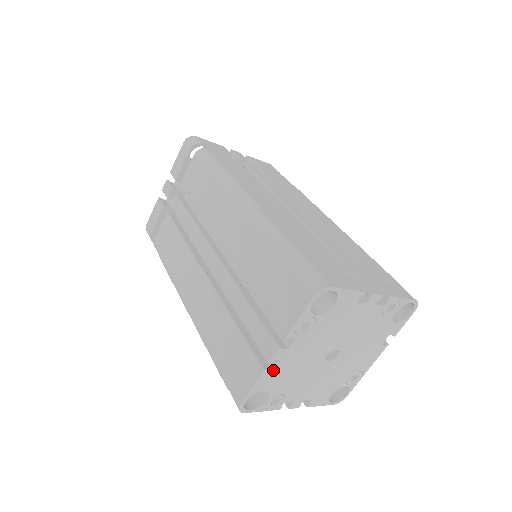
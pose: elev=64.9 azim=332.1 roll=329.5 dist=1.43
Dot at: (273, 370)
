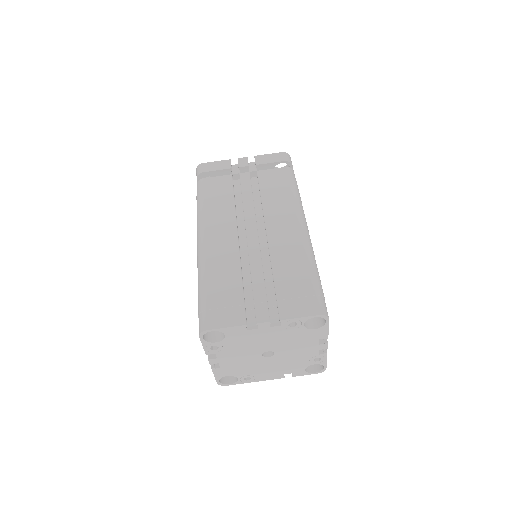
Dot at: (247, 330)
